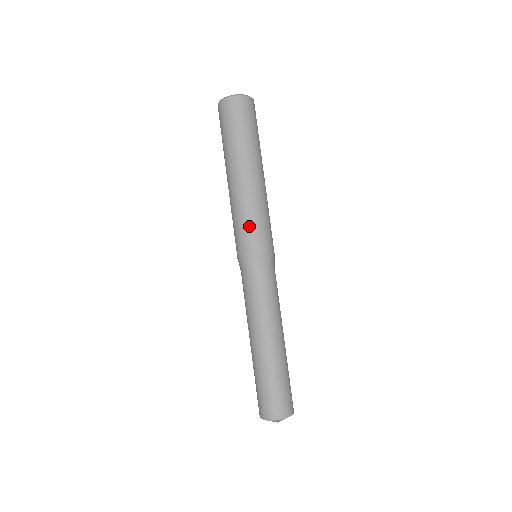
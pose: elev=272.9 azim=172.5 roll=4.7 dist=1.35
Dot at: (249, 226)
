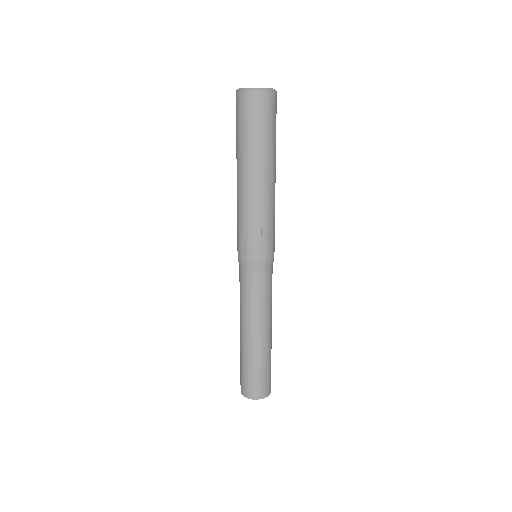
Dot at: (264, 233)
